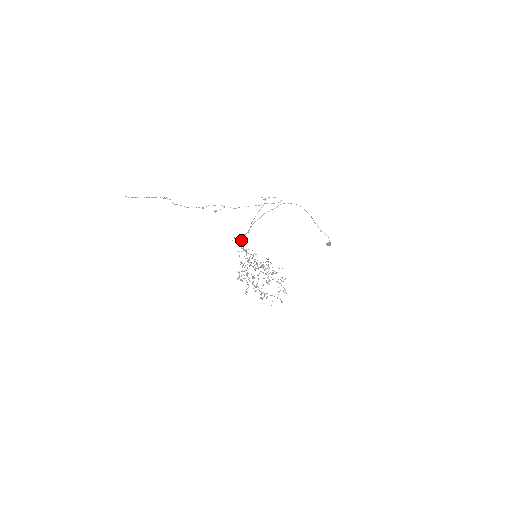
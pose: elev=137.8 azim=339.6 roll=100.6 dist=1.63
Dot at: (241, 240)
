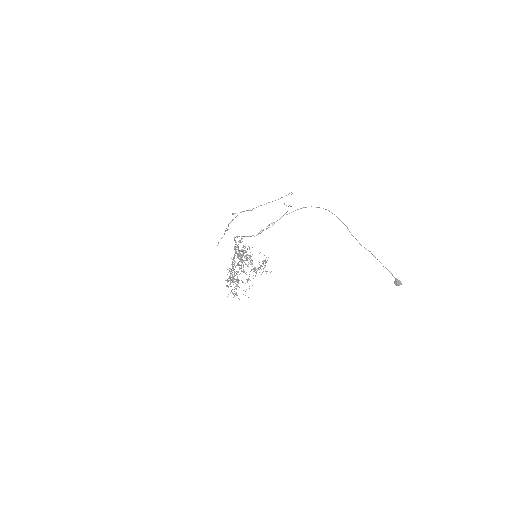
Dot at: (242, 236)
